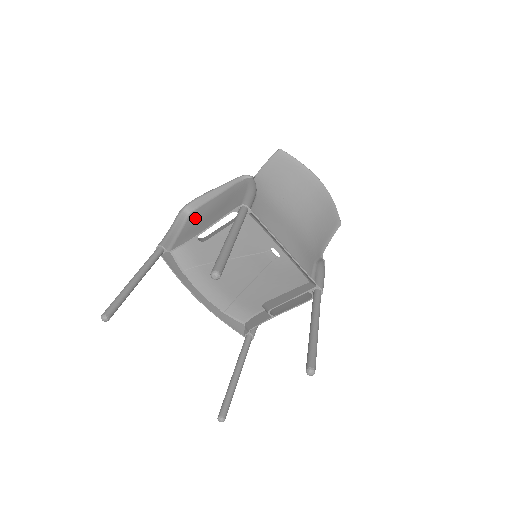
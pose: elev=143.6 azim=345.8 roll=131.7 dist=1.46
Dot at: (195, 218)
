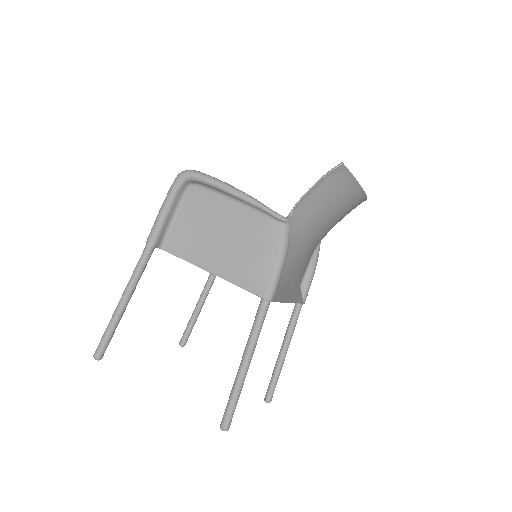
Dot at: (199, 210)
